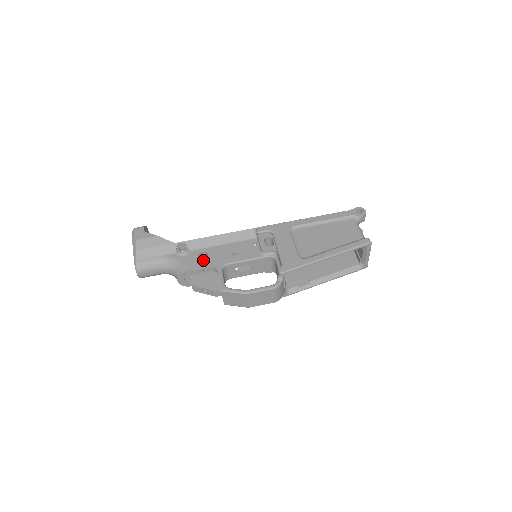
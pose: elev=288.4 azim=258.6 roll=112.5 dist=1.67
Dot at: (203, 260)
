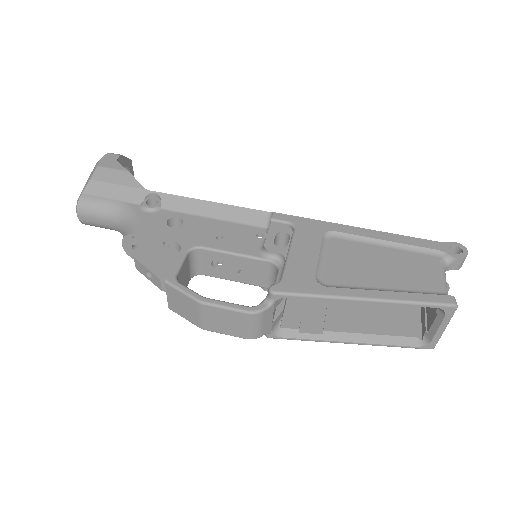
Dot at: (170, 228)
